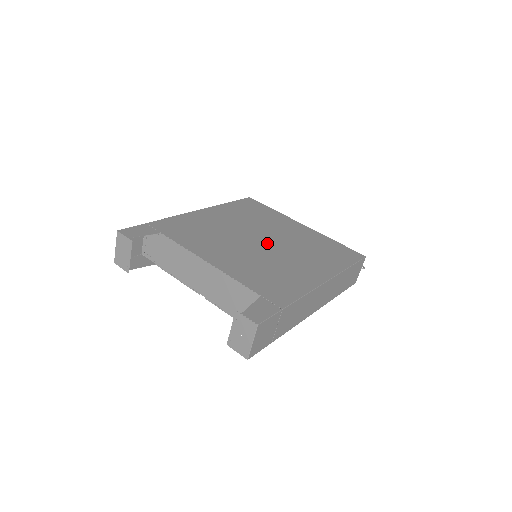
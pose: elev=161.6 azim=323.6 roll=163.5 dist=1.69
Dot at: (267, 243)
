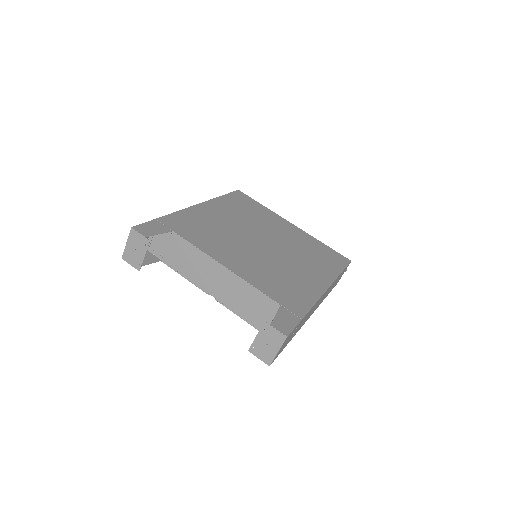
Dot at: (269, 245)
